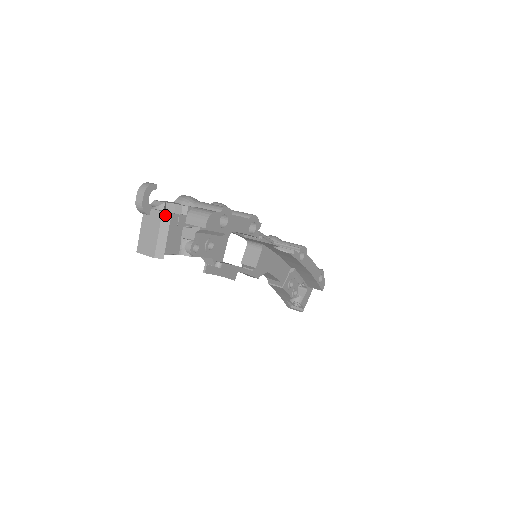
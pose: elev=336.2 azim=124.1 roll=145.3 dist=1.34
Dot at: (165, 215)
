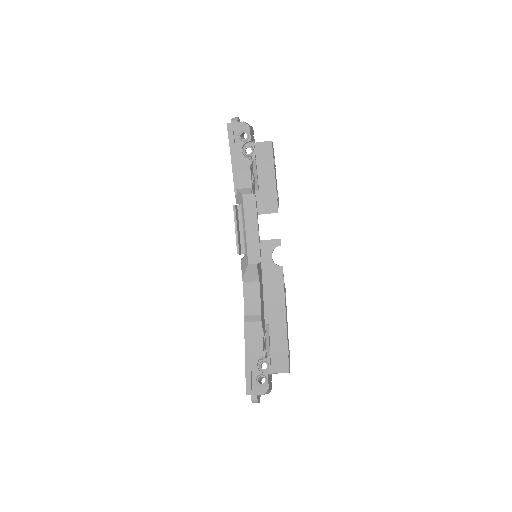
Dot at: occluded
